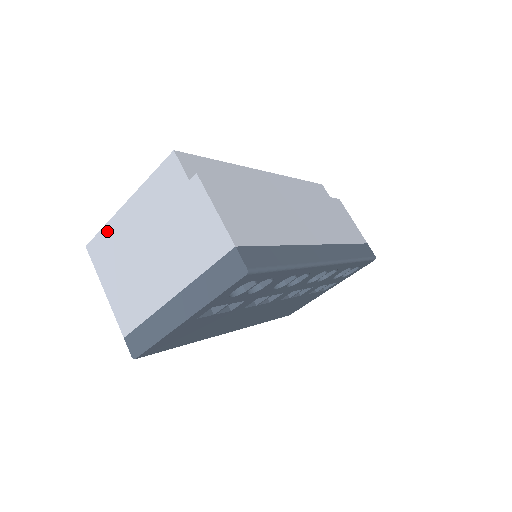
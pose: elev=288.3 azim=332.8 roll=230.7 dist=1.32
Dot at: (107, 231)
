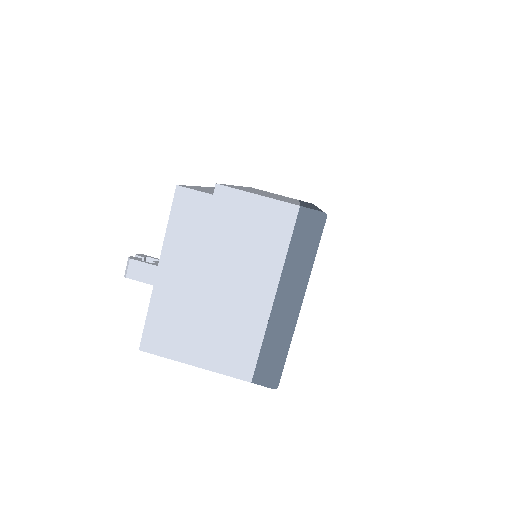
Dot at: (155, 313)
